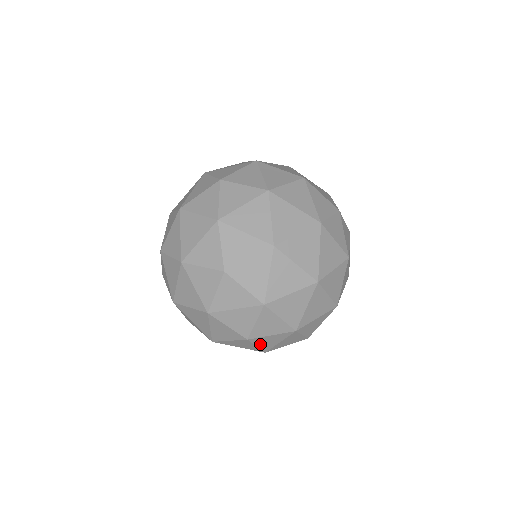
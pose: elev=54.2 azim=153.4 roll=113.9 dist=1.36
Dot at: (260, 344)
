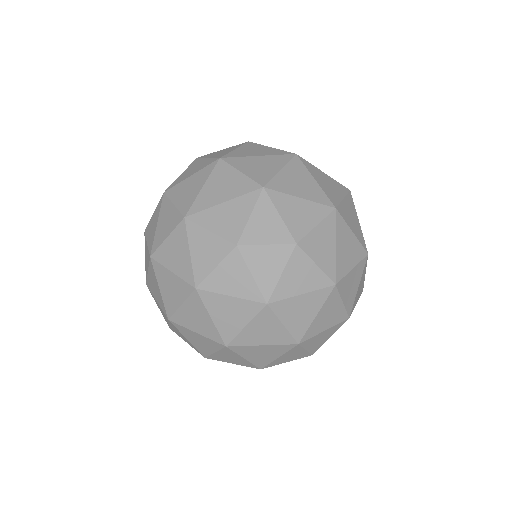
Dot at: occluded
